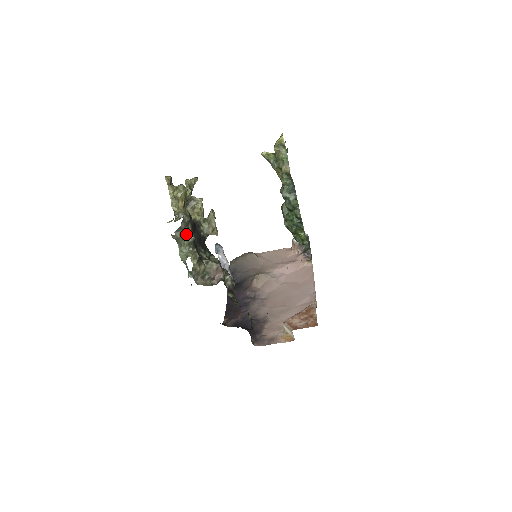
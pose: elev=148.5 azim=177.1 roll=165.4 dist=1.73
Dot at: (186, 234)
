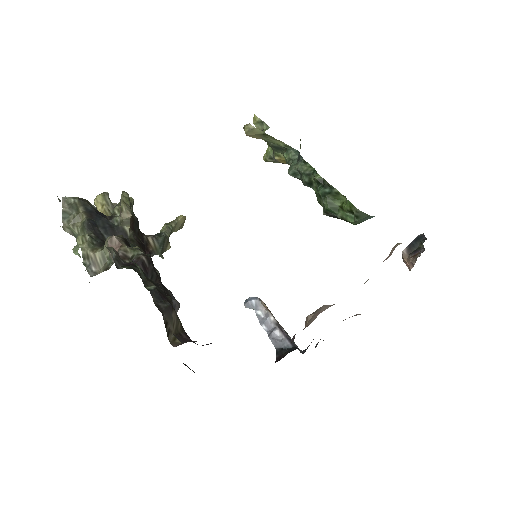
Dot at: (77, 220)
